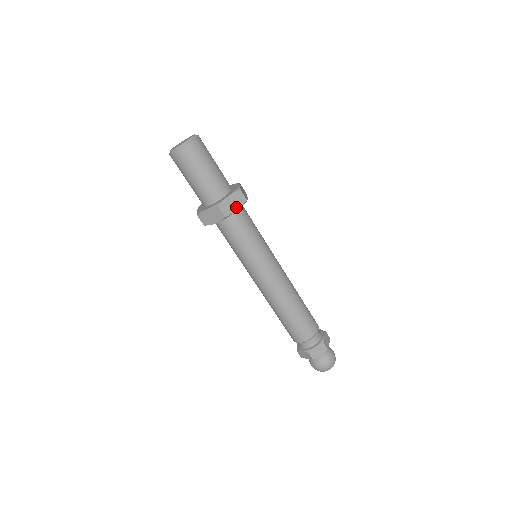
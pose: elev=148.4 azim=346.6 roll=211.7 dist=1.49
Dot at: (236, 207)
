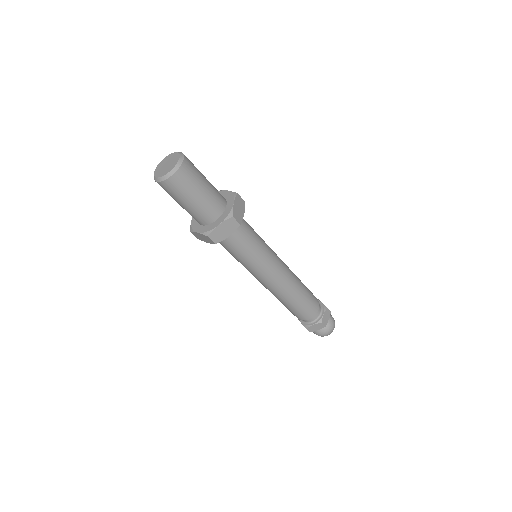
Dot at: (242, 212)
